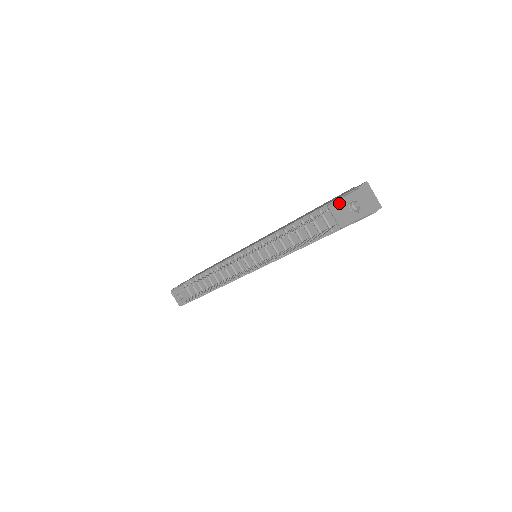
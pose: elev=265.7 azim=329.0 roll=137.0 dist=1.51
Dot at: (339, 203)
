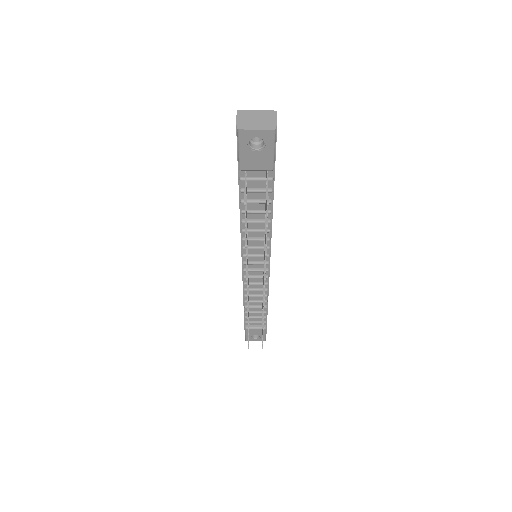
Dot at: (243, 157)
